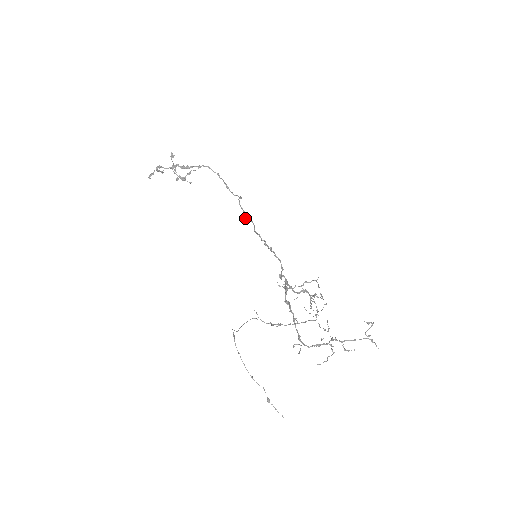
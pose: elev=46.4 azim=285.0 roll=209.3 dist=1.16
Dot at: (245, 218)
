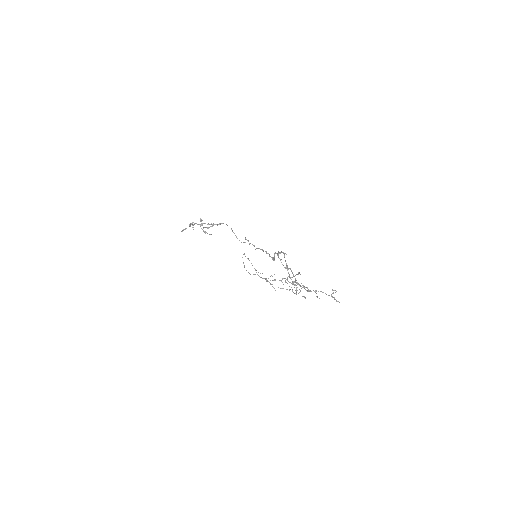
Dot at: (249, 244)
